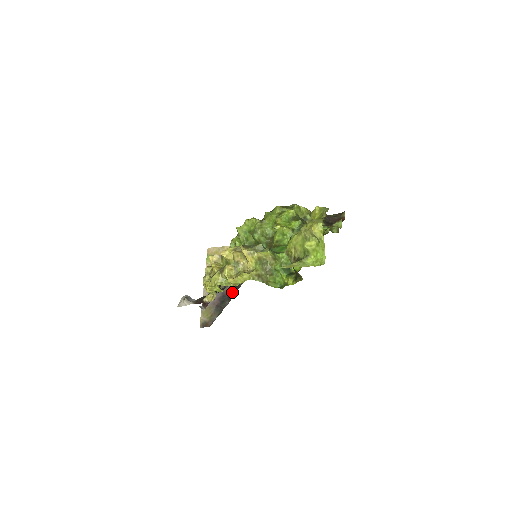
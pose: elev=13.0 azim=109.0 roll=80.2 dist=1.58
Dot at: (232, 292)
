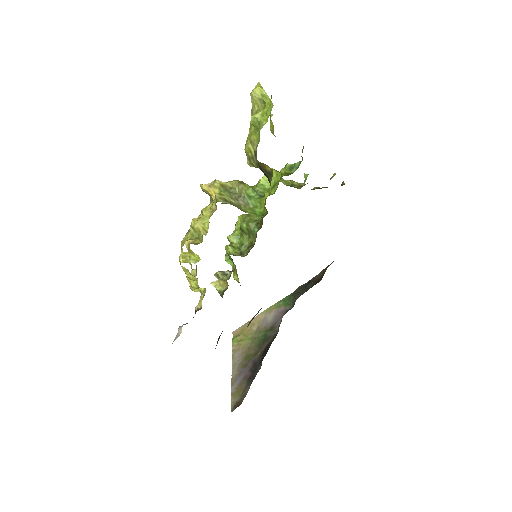
Dot at: (263, 354)
